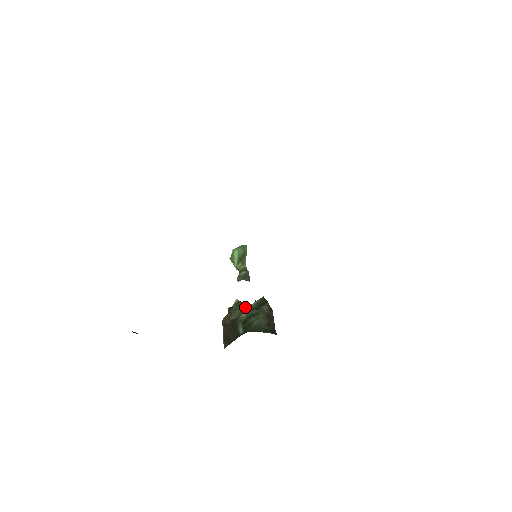
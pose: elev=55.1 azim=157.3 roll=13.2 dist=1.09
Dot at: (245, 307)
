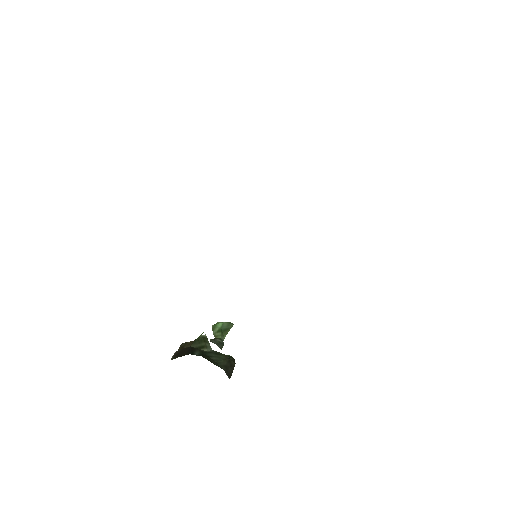
Dot at: (210, 346)
